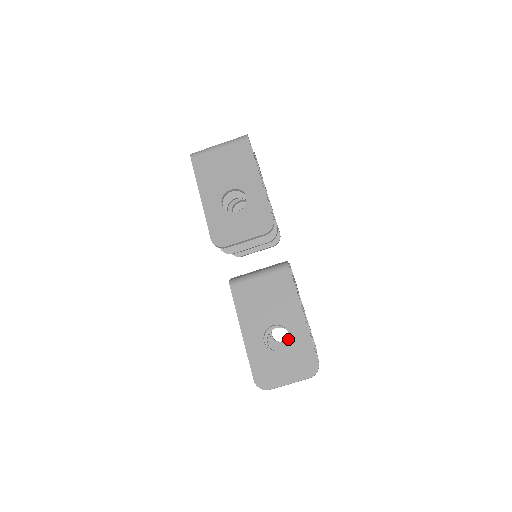
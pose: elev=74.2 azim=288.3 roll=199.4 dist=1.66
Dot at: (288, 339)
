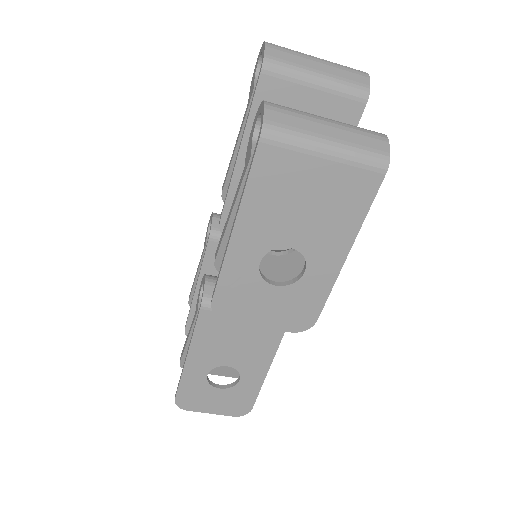
Dot at: occluded
